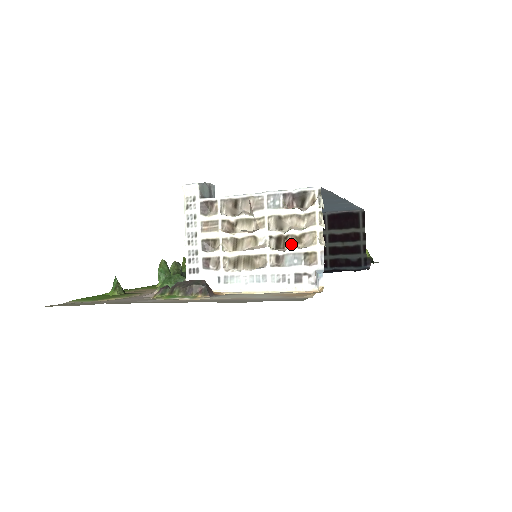
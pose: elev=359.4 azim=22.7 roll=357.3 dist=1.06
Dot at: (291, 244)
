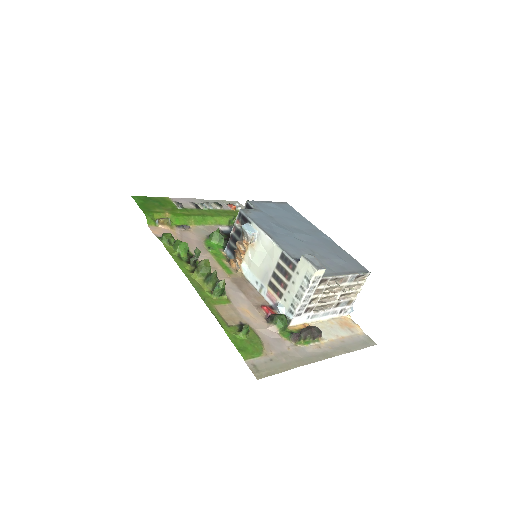
Dot at: (344, 295)
